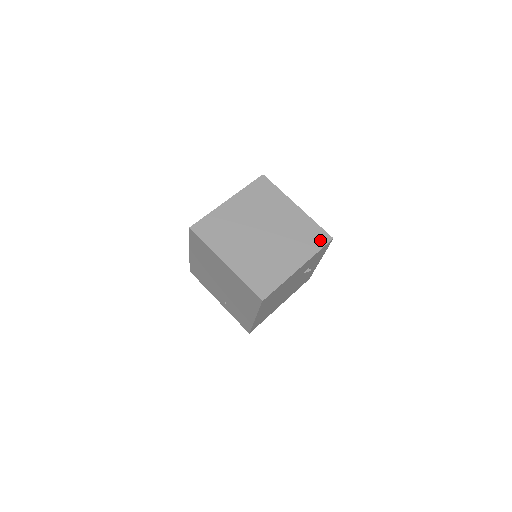
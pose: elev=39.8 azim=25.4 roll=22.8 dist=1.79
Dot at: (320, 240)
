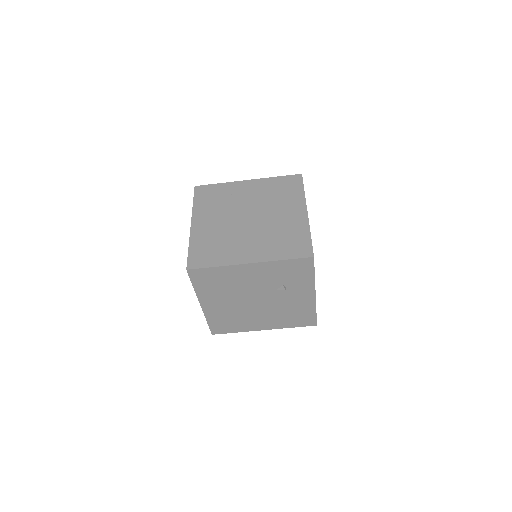
Dot at: (298, 251)
